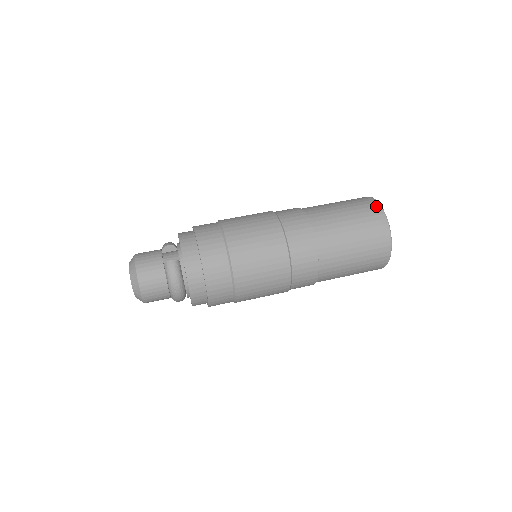
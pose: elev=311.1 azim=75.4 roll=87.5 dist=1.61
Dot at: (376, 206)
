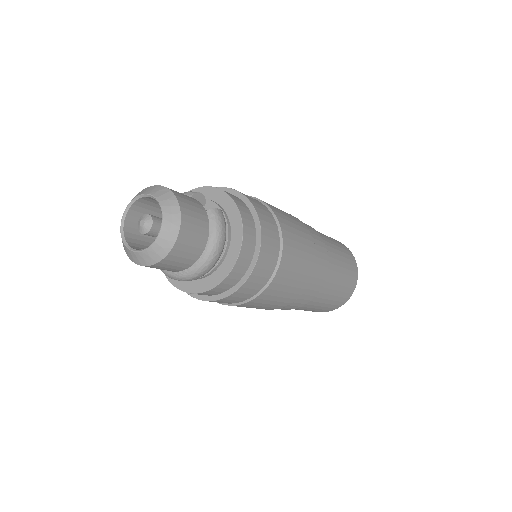
Dot at: occluded
